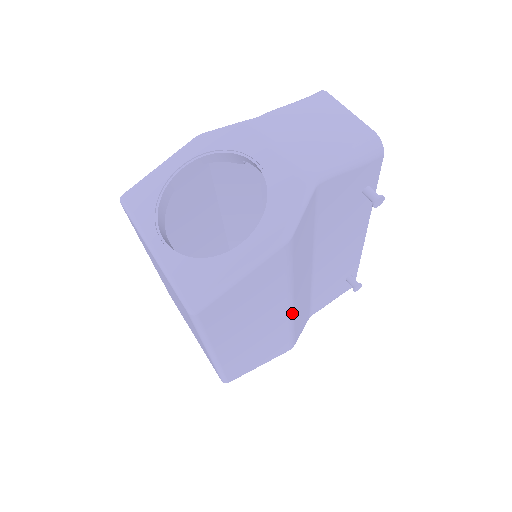
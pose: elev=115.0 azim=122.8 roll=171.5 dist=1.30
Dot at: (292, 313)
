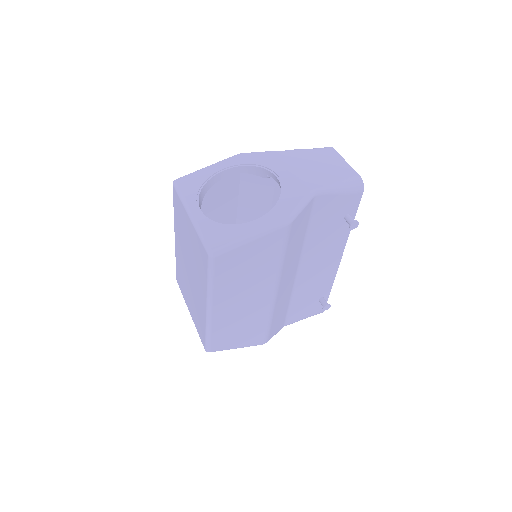
Dot at: (275, 301)
